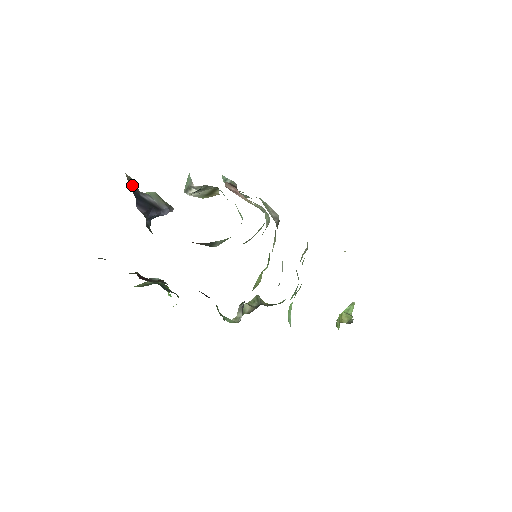
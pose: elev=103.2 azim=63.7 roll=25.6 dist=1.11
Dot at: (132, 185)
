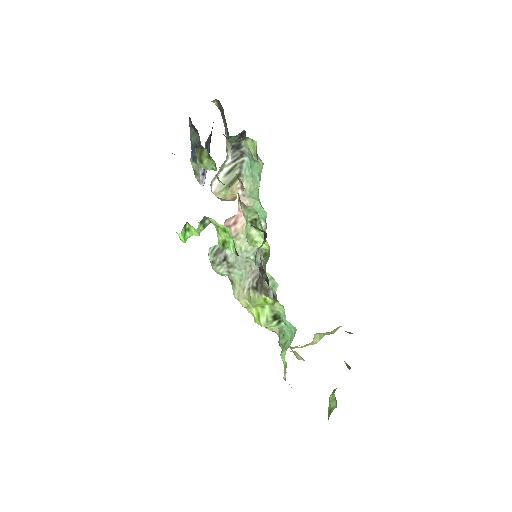
Dot at: occluded
